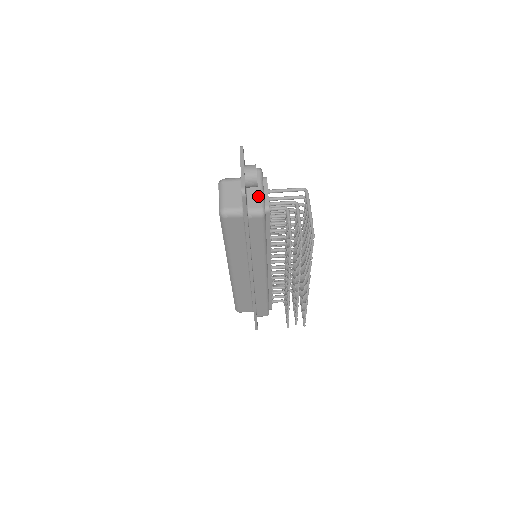
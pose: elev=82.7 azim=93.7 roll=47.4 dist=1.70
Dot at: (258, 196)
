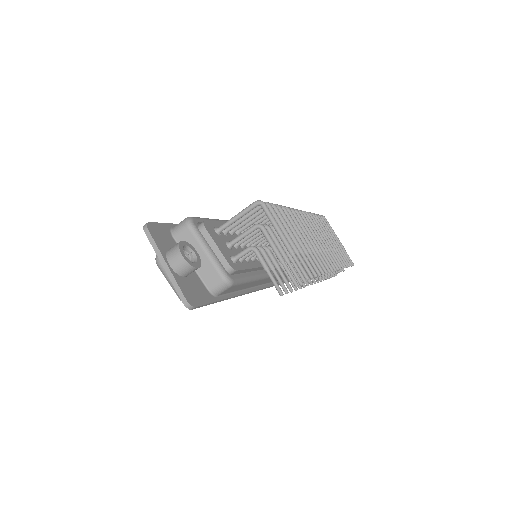
Dot at: (210, 266)
